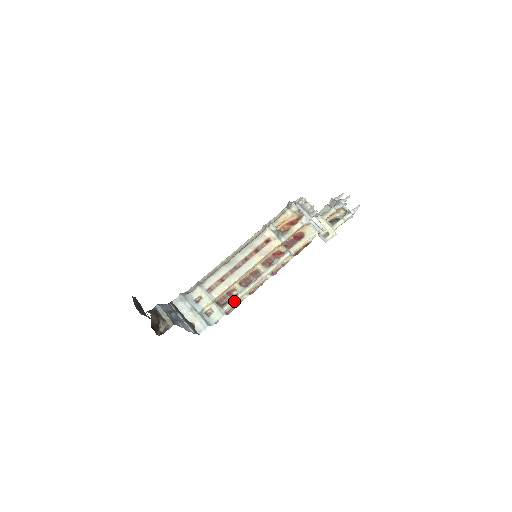
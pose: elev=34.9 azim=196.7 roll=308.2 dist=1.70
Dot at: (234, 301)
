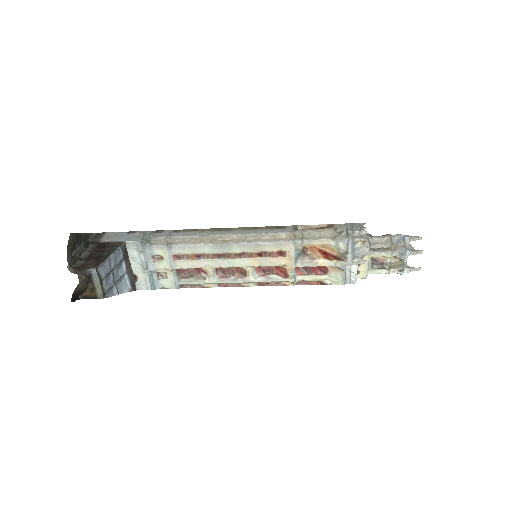
Dot at: (196, 283)
